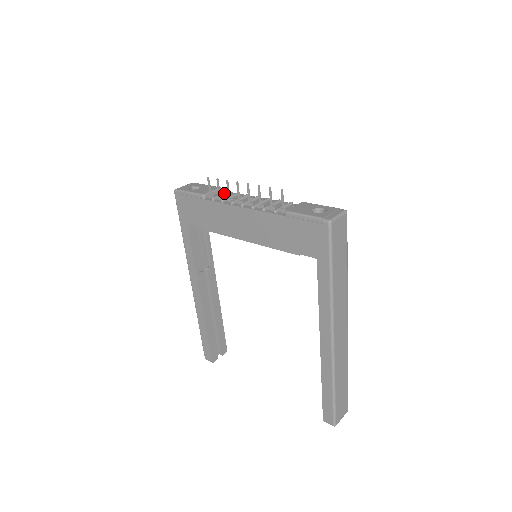
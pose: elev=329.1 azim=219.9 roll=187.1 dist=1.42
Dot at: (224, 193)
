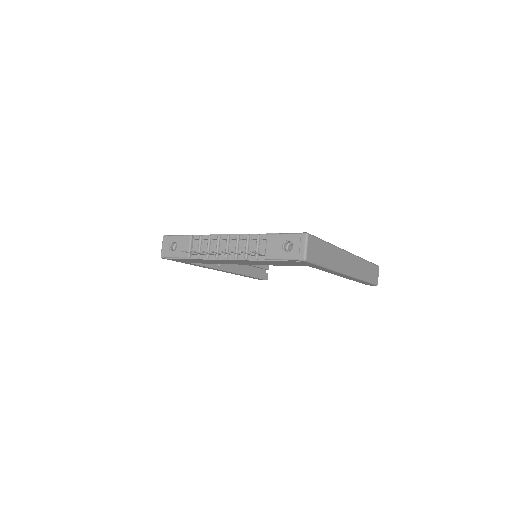
Dot at: (200, 244)
